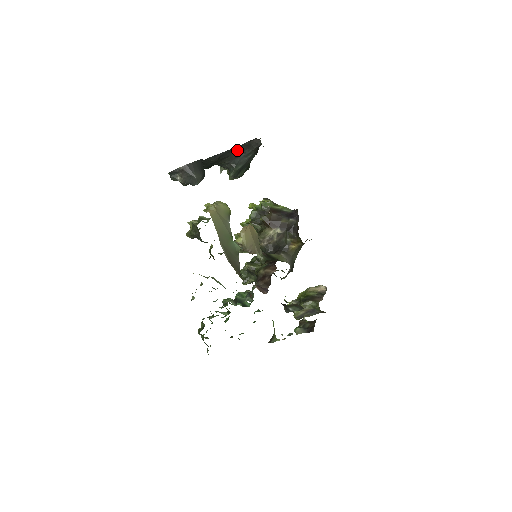
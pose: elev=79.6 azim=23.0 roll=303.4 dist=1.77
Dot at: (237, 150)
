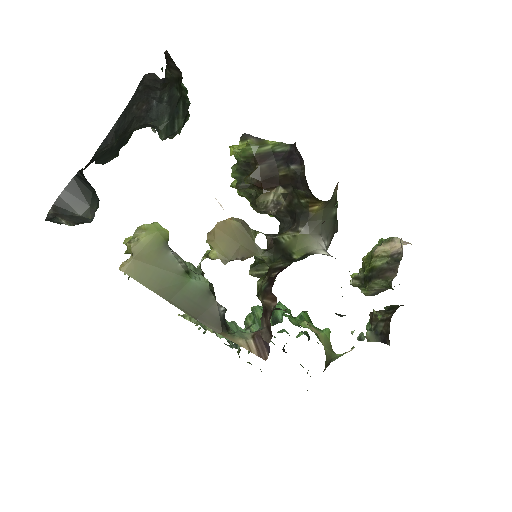
Dot at: (136, 104)
